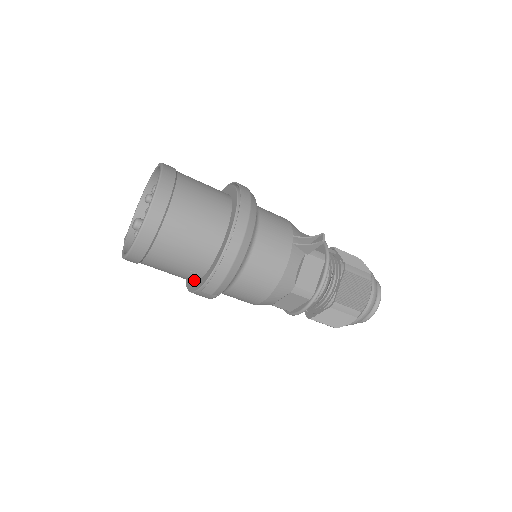
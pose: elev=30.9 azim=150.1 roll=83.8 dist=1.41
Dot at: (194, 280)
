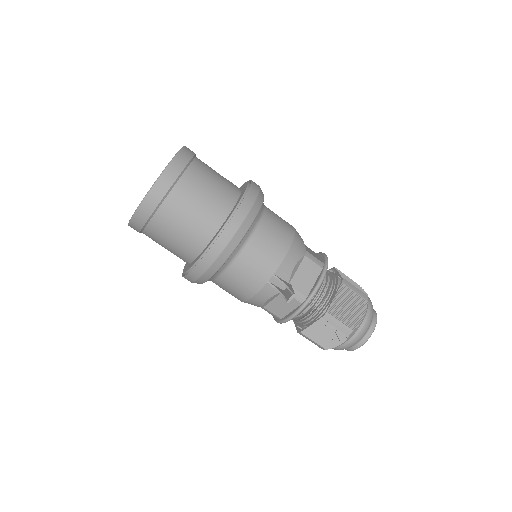
Dot at: occluded
